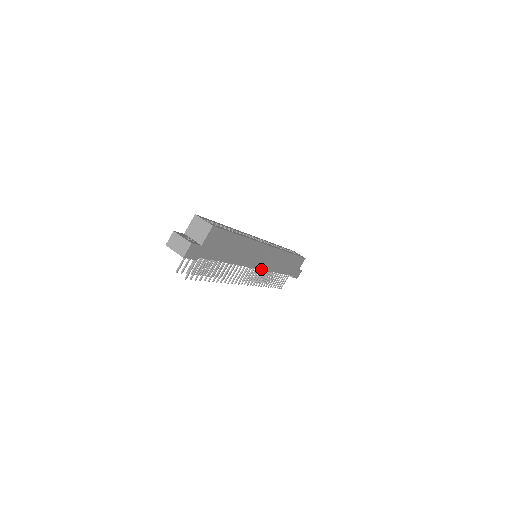
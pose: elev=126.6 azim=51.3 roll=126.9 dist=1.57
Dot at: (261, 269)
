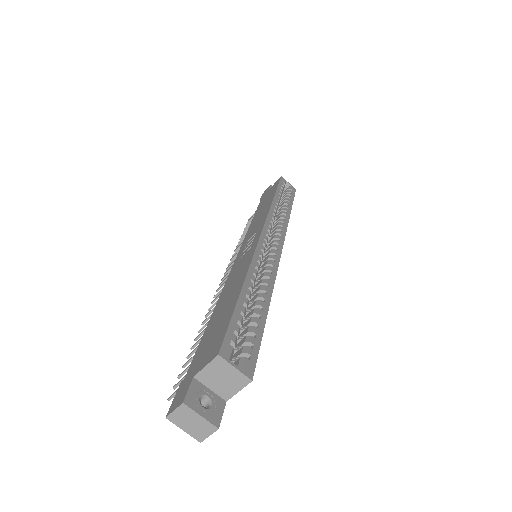
Dot at: occluded
